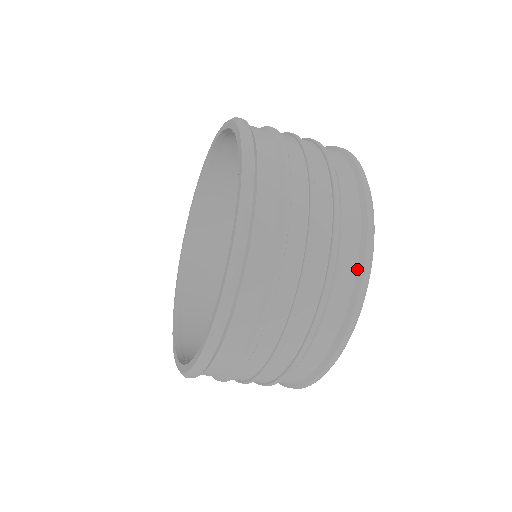
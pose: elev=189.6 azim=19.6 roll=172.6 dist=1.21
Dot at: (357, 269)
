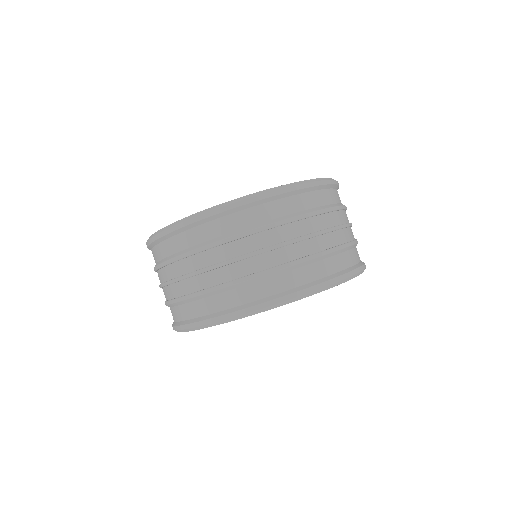
Dot at: (361, 261)
